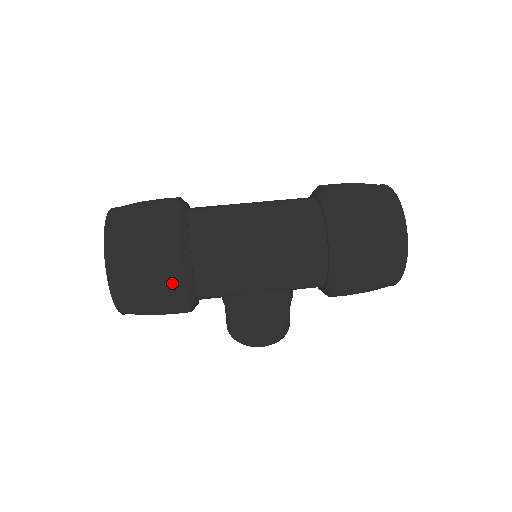
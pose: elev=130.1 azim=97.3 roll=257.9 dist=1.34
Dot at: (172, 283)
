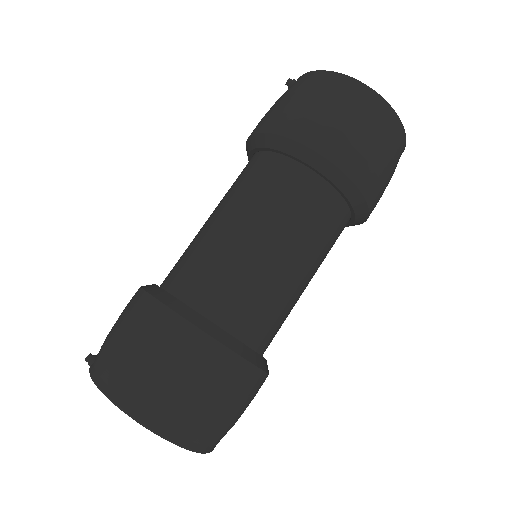
Dot at: (260, 387)
